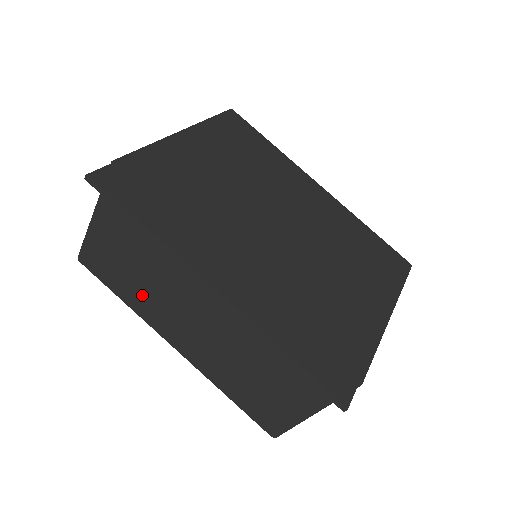
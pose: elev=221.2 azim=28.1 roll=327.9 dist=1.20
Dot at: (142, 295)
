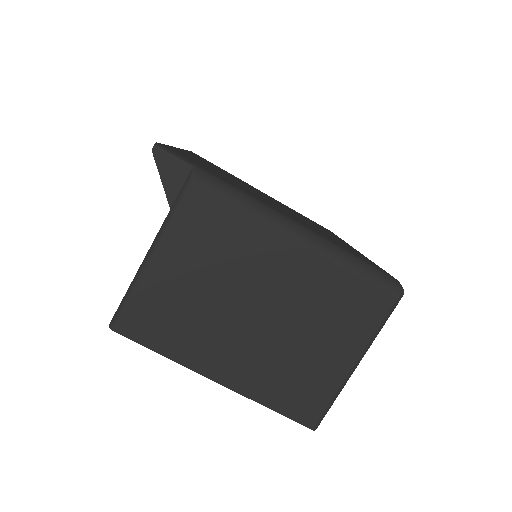
Dot at: occluded
